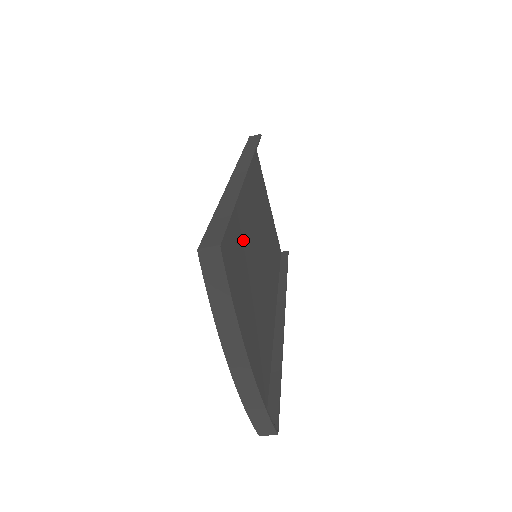
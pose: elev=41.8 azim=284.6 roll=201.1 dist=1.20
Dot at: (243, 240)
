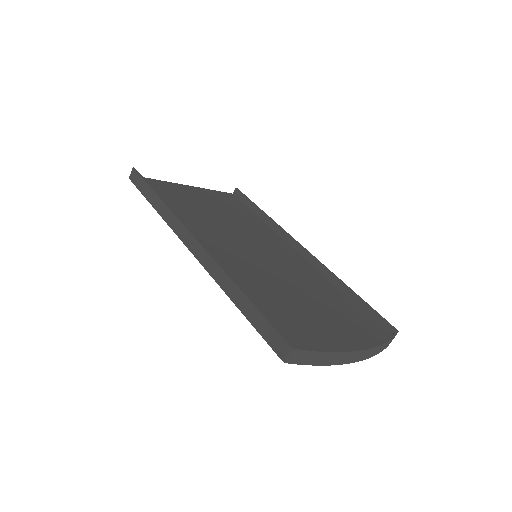
Dot at: (252, 277)
